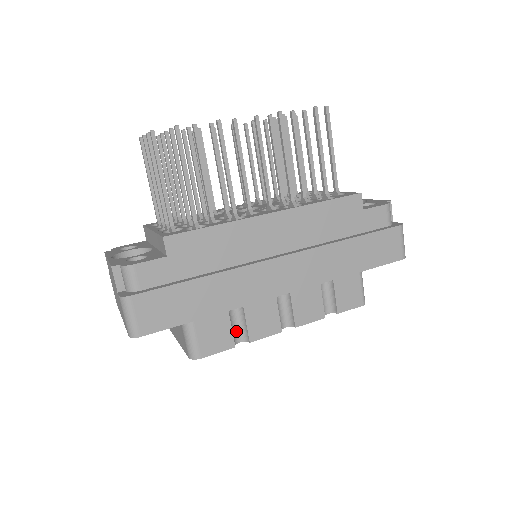
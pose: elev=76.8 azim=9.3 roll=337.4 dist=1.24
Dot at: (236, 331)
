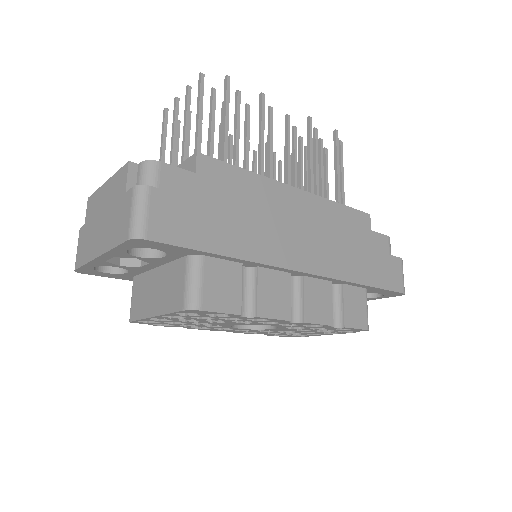
Dot at: (242, 301)
